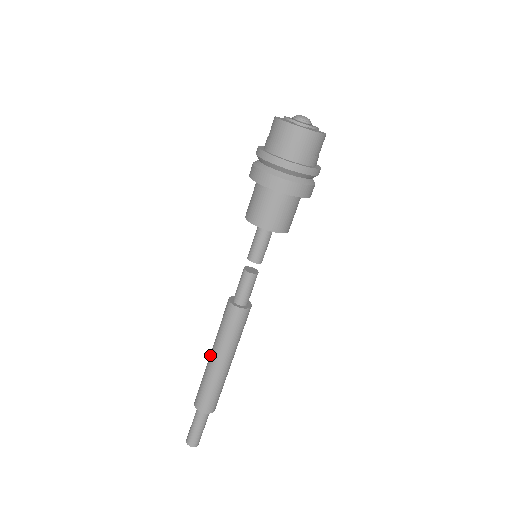
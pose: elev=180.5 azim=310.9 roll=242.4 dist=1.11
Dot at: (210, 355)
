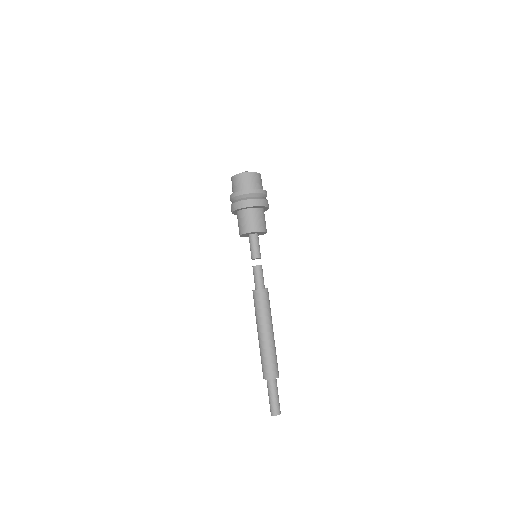
Dot at: (258, 335)
